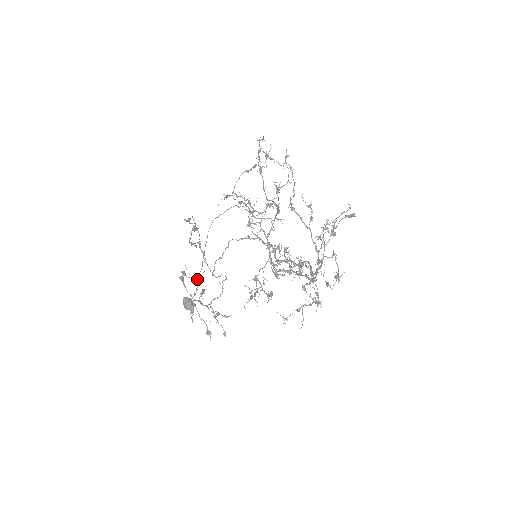
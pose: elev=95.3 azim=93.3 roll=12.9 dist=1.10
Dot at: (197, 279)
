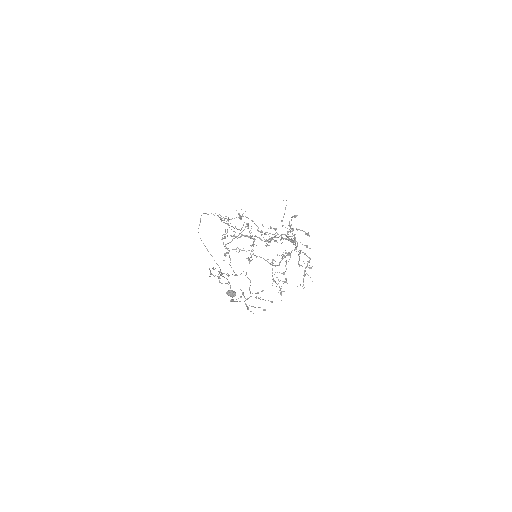
Dot at: (240, 297)
